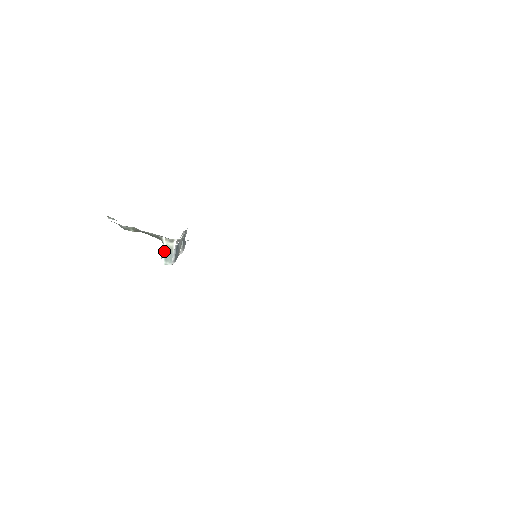
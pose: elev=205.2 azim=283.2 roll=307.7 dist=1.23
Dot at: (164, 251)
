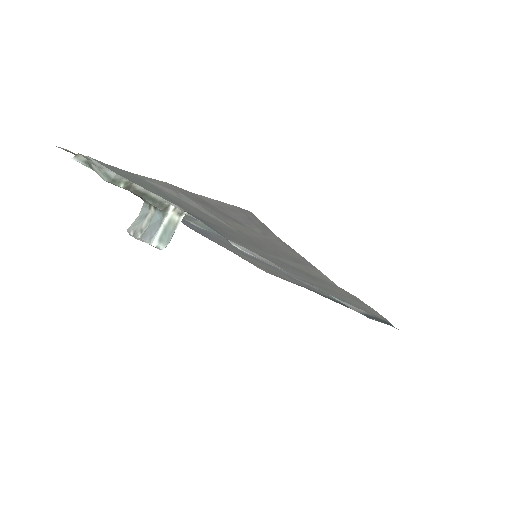
Dot at: (163, 226)
